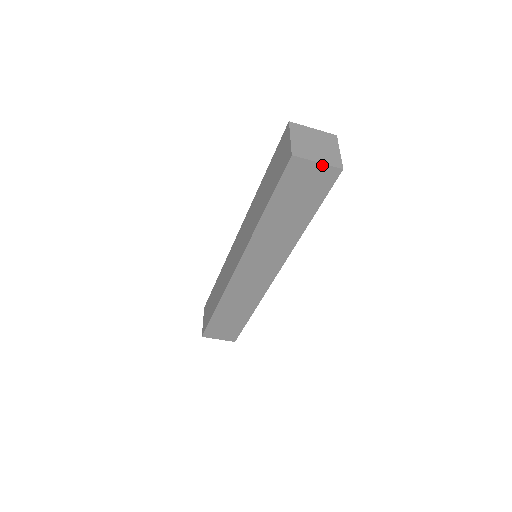
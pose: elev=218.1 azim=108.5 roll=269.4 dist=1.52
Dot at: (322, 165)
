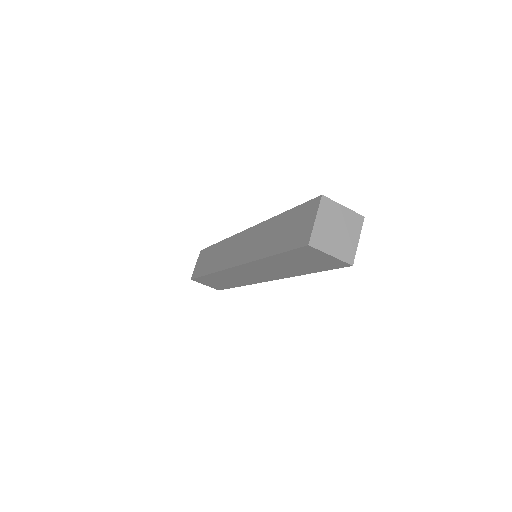
Dot at: (334, 258)
